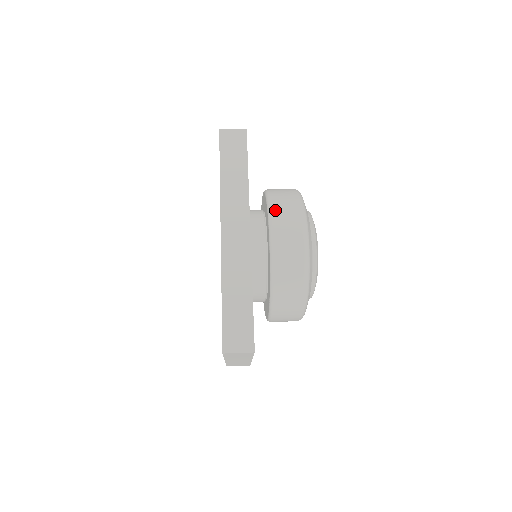
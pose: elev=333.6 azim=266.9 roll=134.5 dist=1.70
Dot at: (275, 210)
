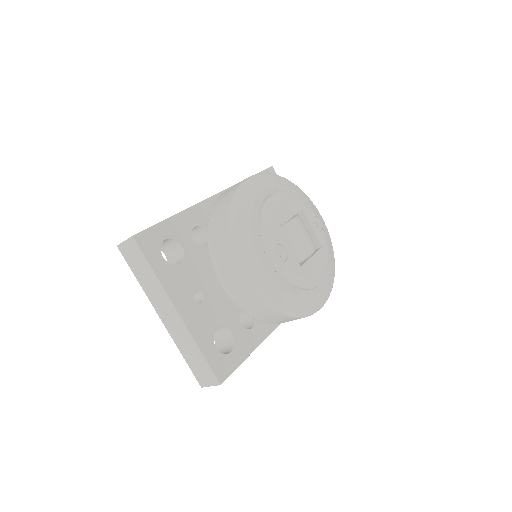
Dot at: occluded
